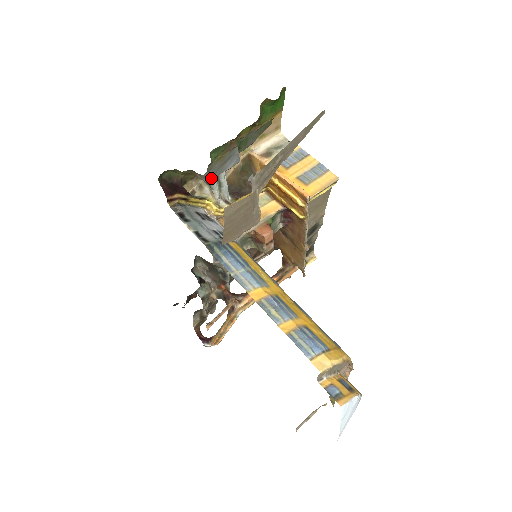
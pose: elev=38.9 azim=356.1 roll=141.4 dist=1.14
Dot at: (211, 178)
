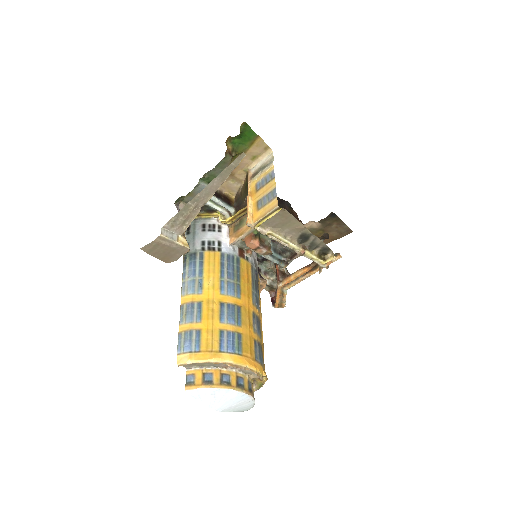
Dot at: occluded
